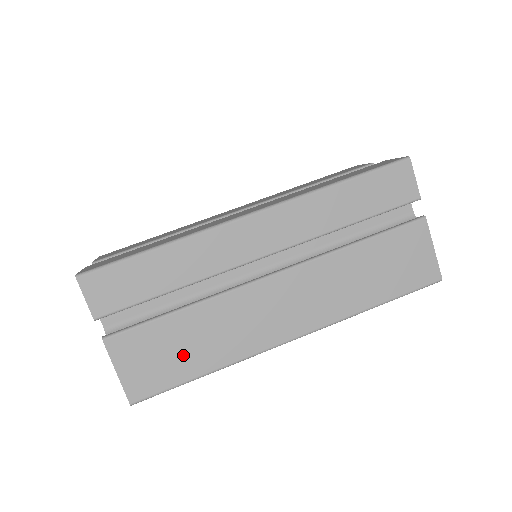
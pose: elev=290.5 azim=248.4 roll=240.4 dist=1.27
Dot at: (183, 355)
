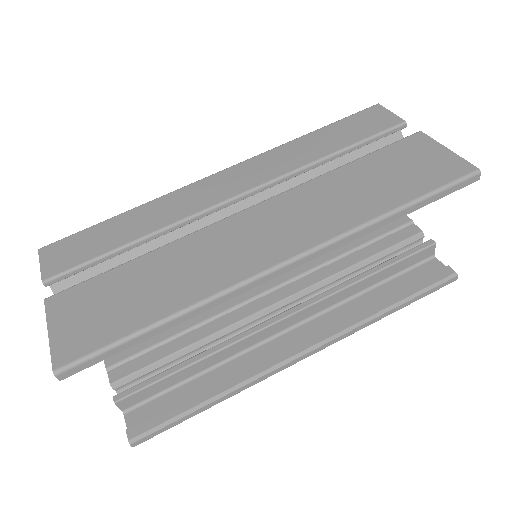
Dot at: (134, 301)
